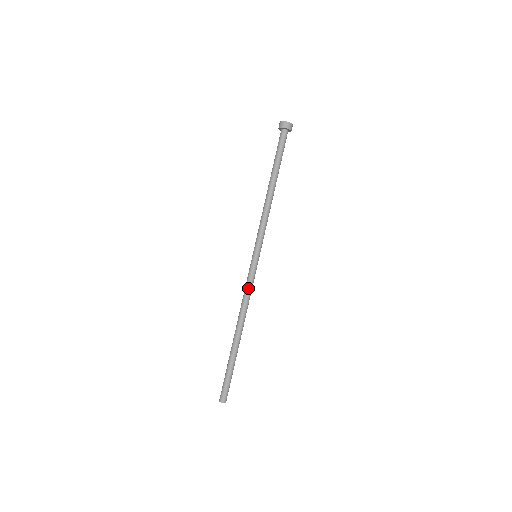
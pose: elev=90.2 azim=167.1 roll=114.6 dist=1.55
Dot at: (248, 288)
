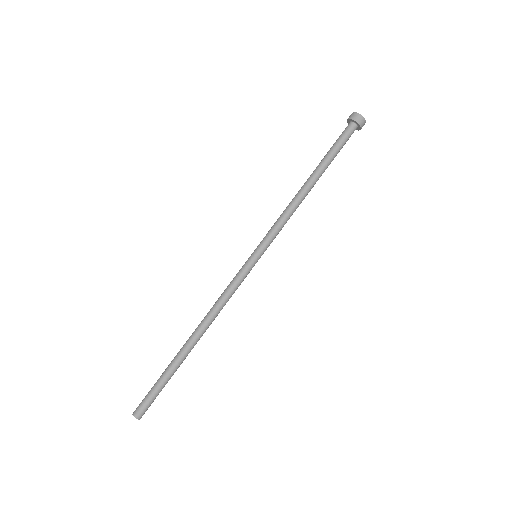
Dot at: (232, 292)
